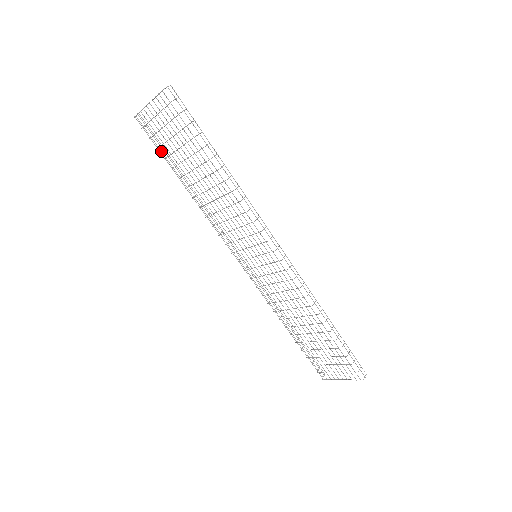
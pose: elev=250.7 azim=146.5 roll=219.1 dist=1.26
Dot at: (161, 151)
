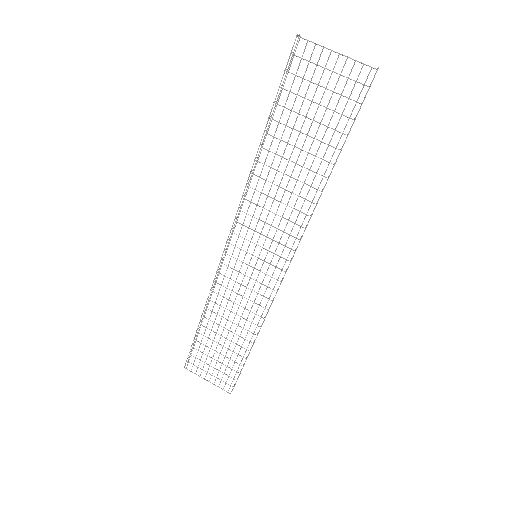
Dot at: occluded
